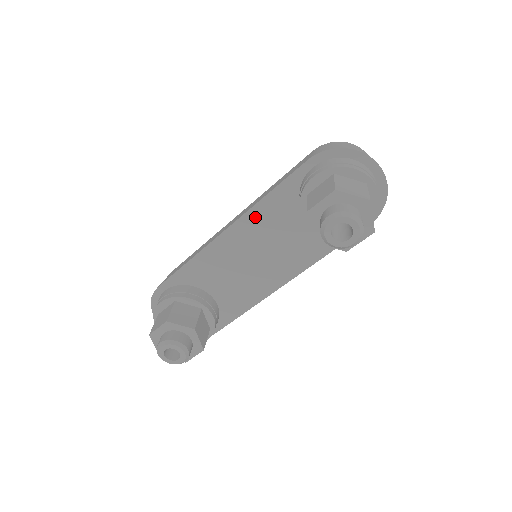
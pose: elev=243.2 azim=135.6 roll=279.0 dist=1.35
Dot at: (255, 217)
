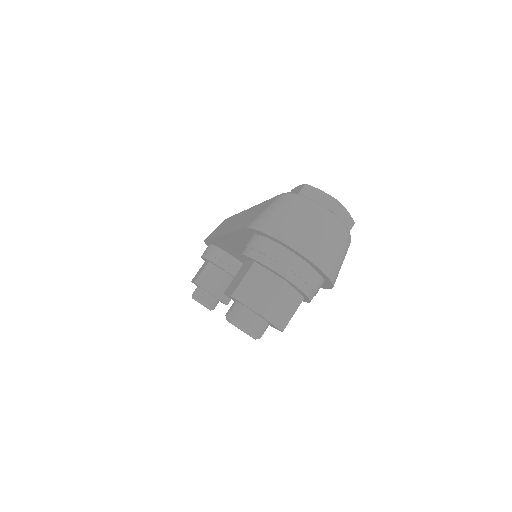
Dot at: (235, 239)
